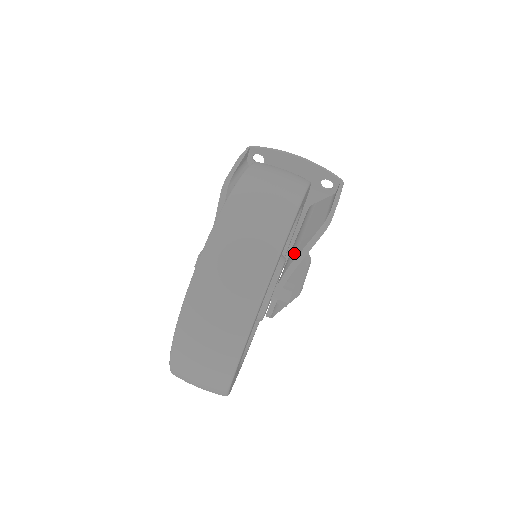
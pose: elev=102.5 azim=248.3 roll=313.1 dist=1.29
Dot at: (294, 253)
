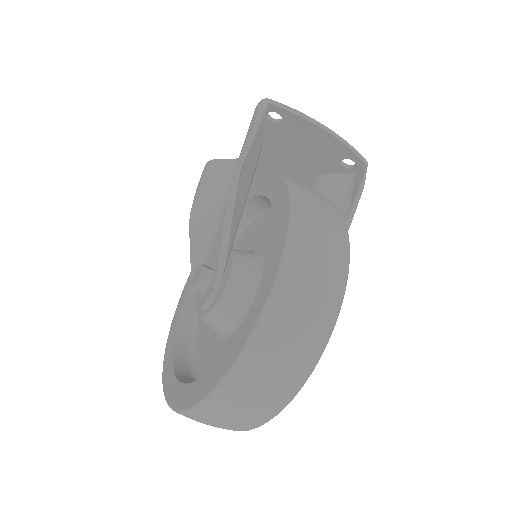
Dot at: occluded
